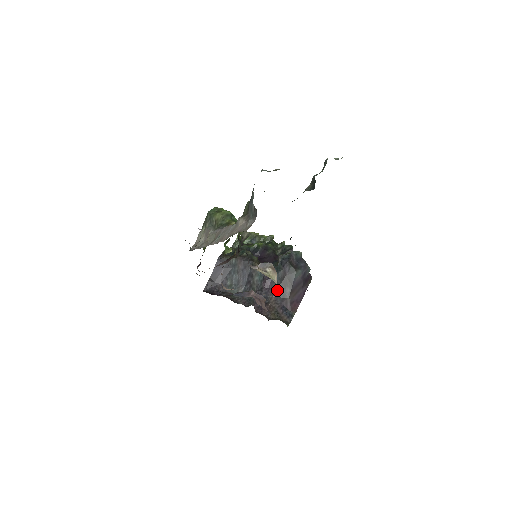
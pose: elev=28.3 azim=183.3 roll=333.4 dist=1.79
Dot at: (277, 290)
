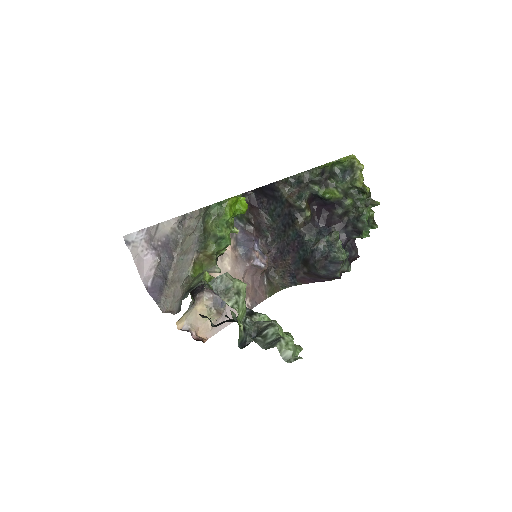
Dot at: (297, 260)
